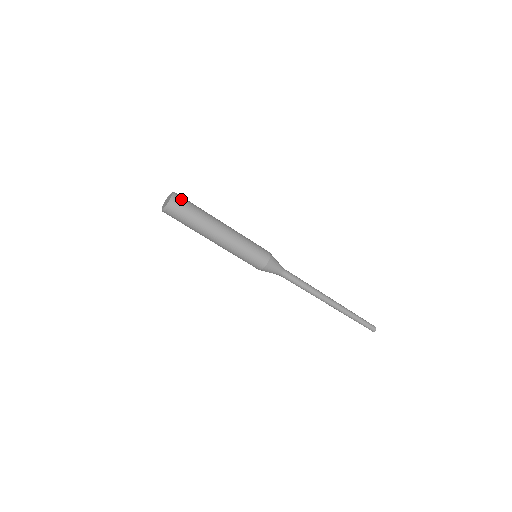
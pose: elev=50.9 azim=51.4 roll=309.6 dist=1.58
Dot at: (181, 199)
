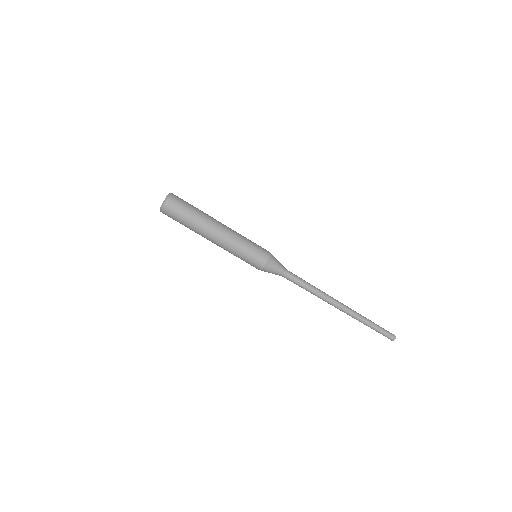
Dot at: (176, 199)
